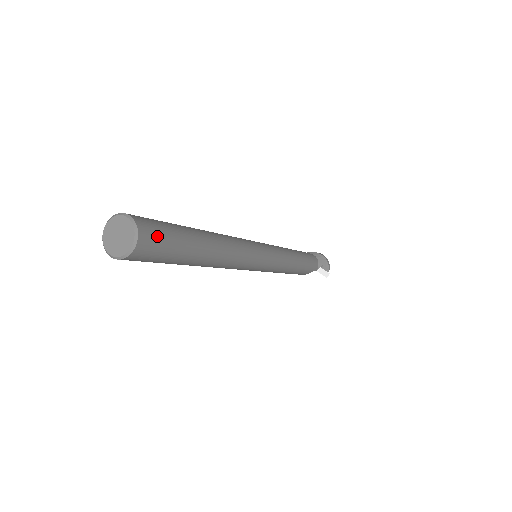
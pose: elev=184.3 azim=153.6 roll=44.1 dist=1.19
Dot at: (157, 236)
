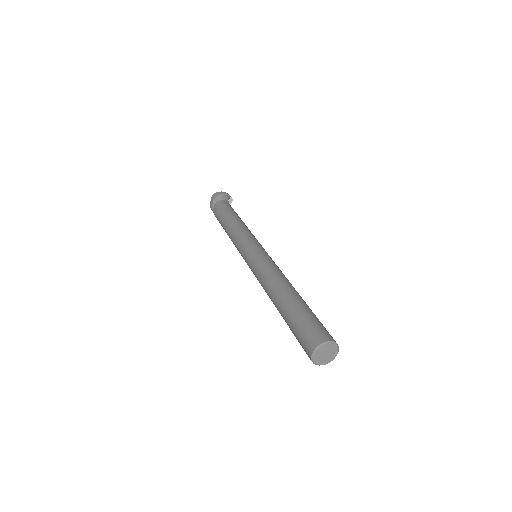
Dot at: (325, 330)
